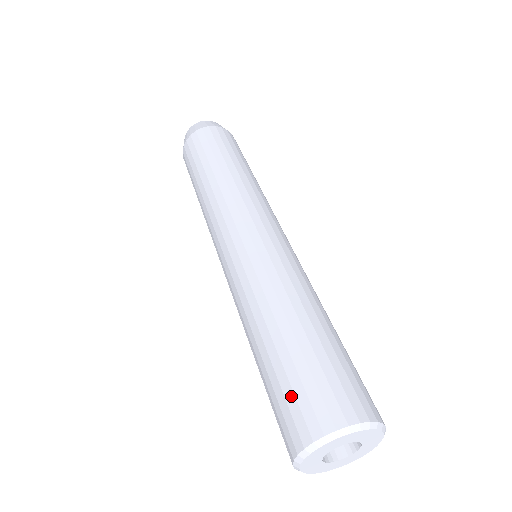
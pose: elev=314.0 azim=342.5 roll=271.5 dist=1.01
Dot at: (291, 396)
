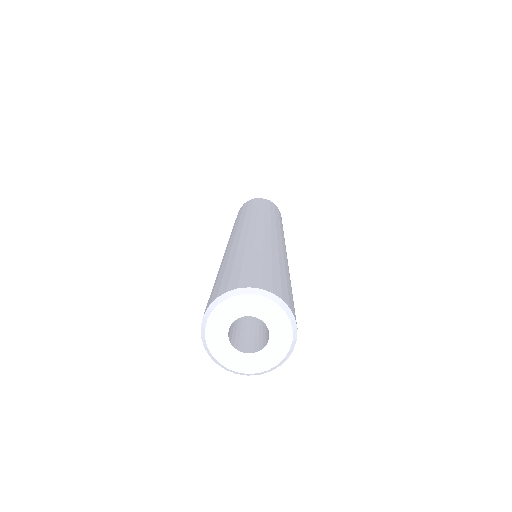
Dot at: (212, 291)
